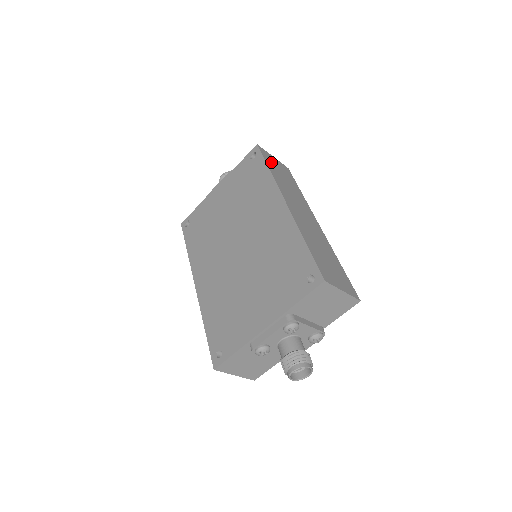
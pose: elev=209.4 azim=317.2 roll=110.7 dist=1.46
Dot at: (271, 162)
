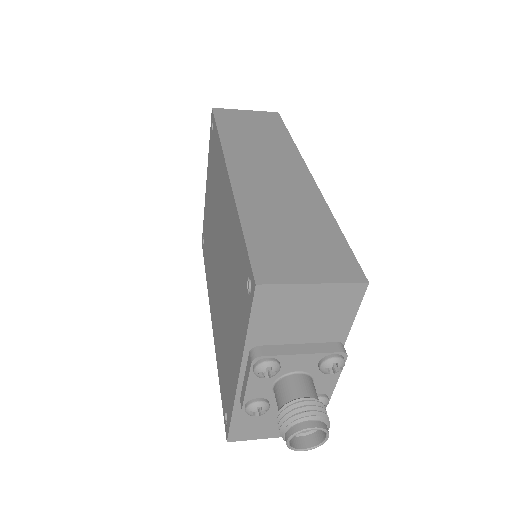
Dot at: (232, 121)
